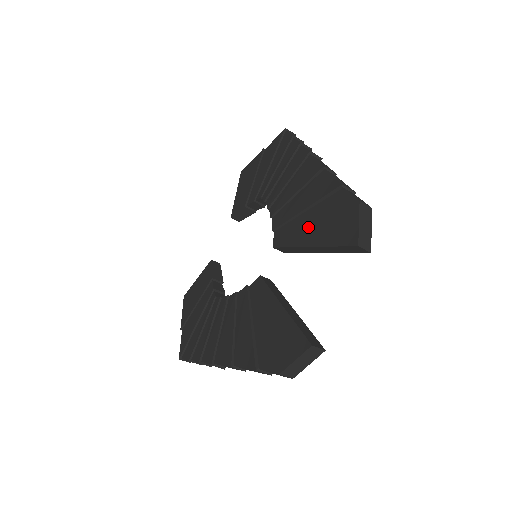
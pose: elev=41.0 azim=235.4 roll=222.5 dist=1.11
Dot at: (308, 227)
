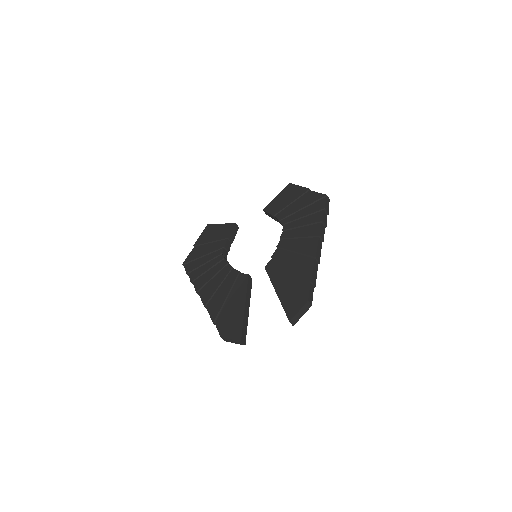
Dot at: (284, 281)
